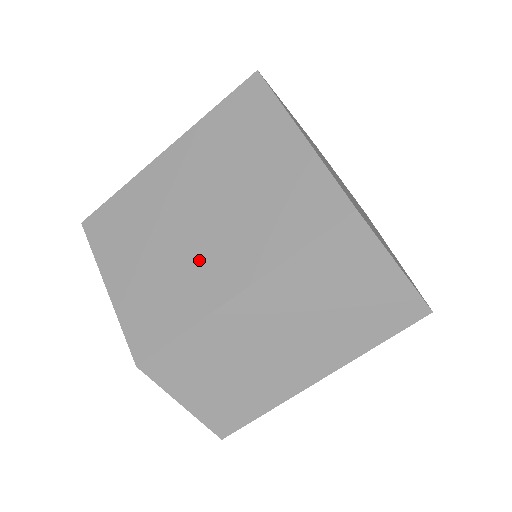
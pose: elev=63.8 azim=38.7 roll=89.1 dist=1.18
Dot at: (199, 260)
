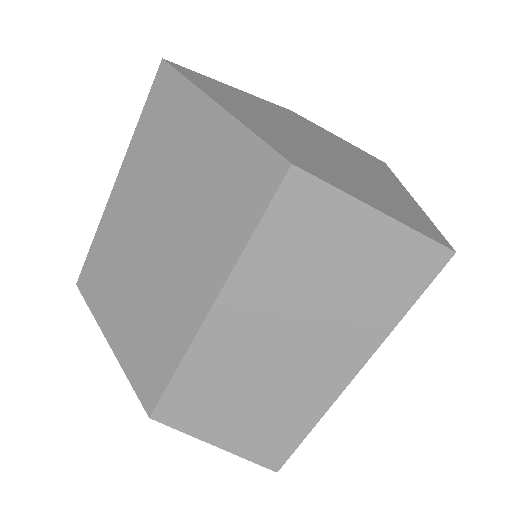
Dot at: (168, 285)
